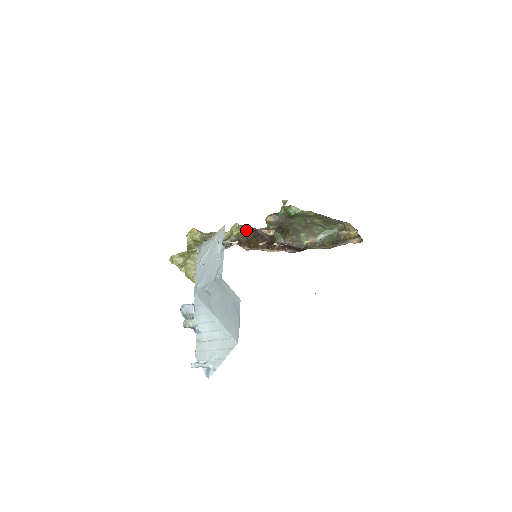
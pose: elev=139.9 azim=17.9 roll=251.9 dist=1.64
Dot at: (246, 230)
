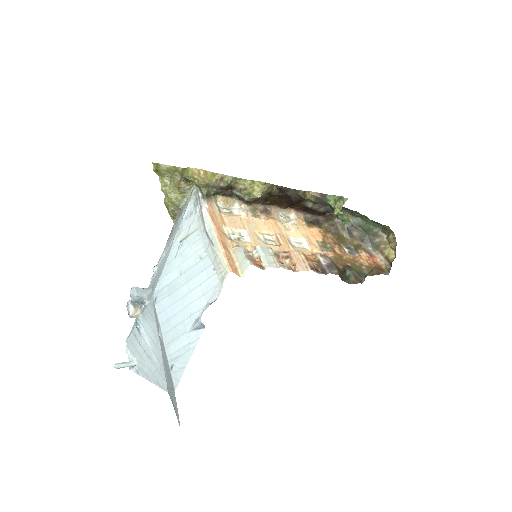
Dot at: (272, 190)
